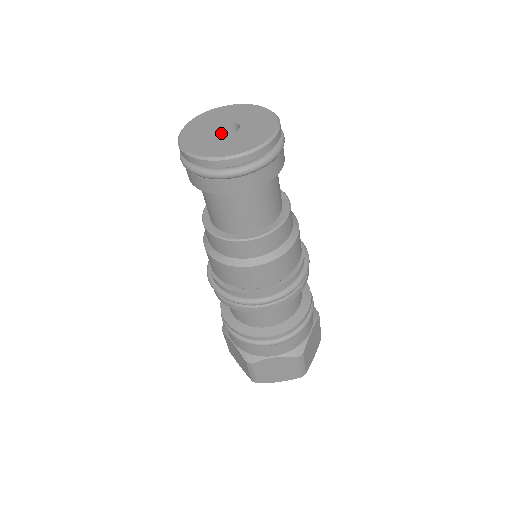
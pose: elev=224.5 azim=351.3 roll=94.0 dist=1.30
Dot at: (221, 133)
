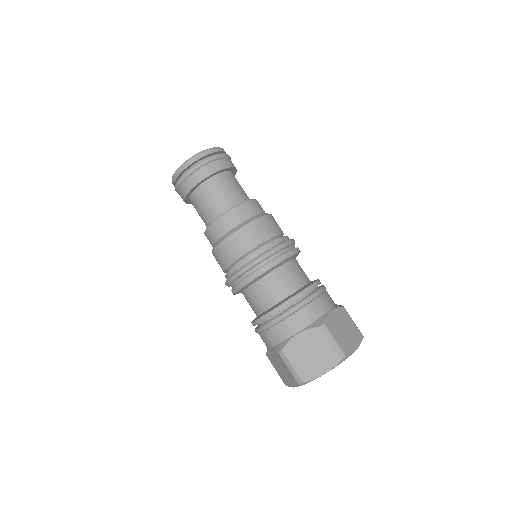
Dot at: occluded
